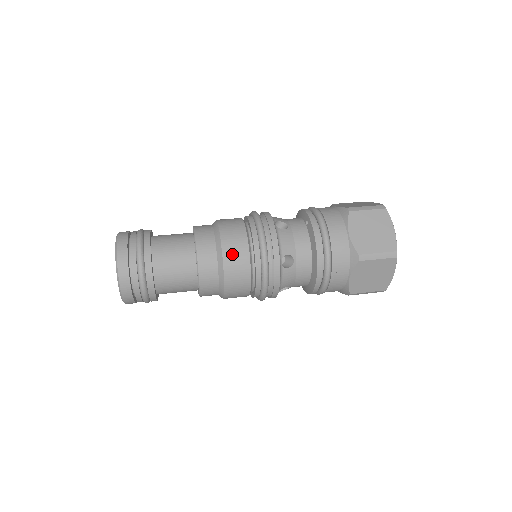
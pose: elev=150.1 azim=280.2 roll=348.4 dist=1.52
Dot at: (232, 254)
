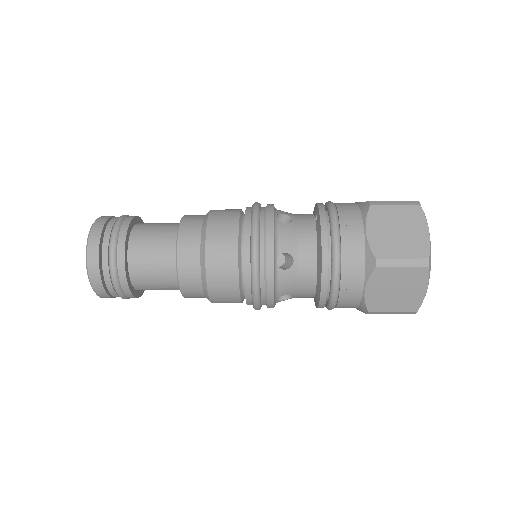
Dot at: (217, 246)
